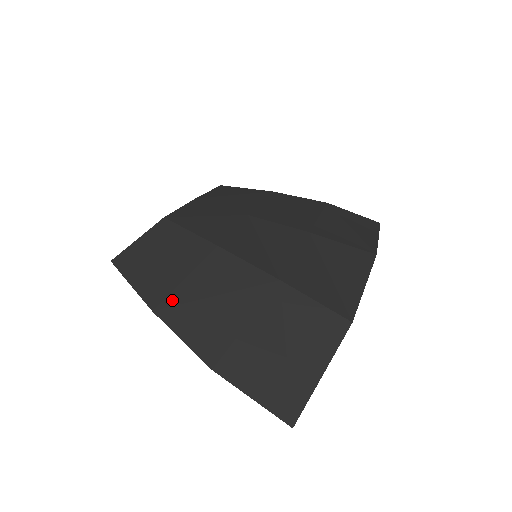
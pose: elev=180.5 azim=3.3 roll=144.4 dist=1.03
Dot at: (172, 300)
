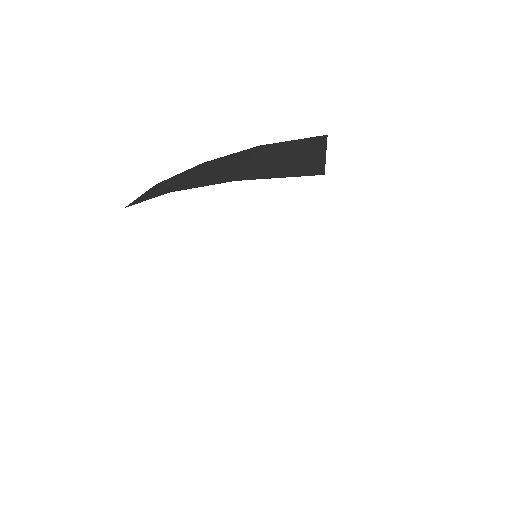
Dot at: (183, 184)
